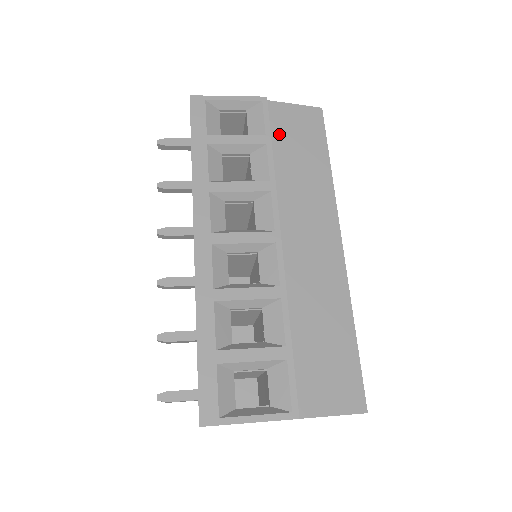
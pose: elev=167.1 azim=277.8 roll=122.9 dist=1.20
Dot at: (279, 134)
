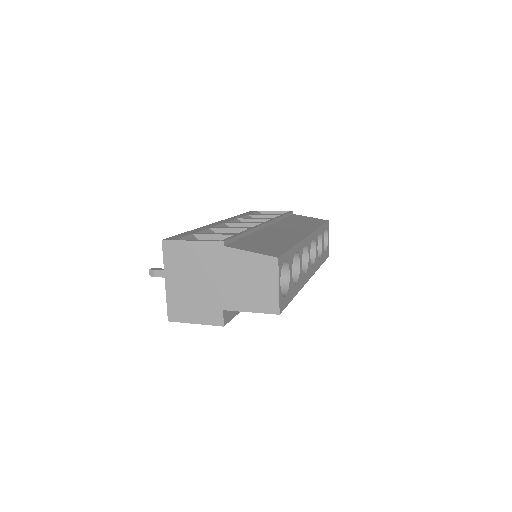
Dot at: (293, 218)
